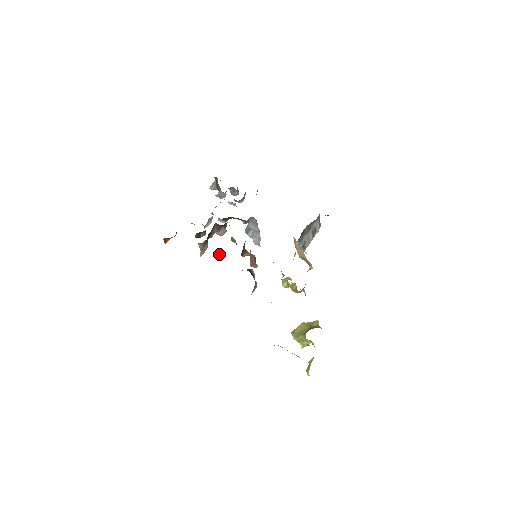
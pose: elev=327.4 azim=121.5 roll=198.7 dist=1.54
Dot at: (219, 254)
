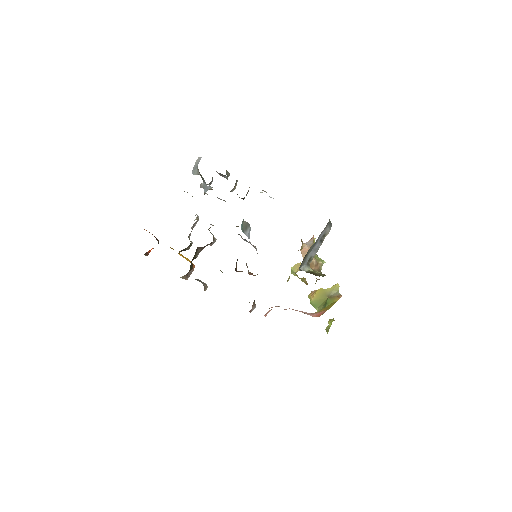
Dot at: (206, 287)
